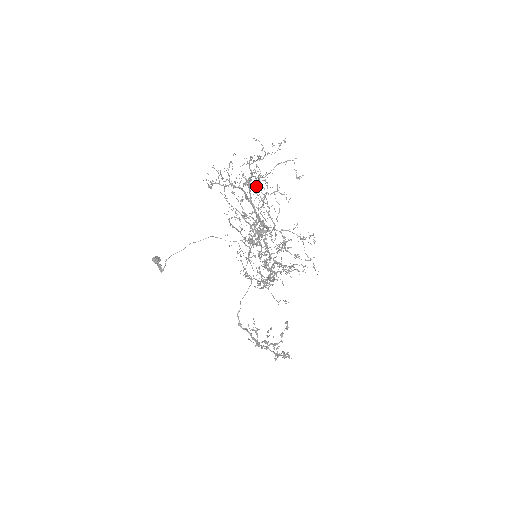
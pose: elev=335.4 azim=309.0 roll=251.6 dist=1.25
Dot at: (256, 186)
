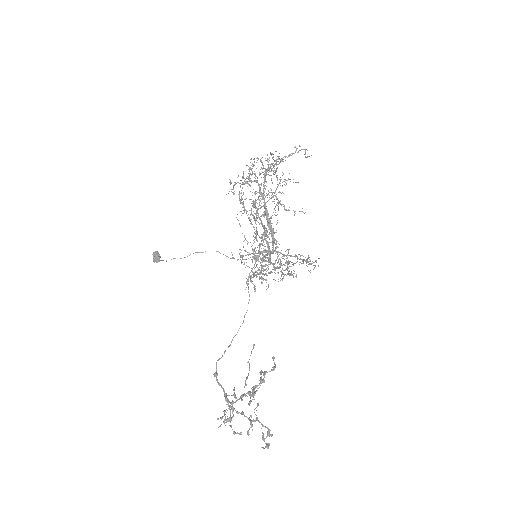
Dot at: occluded
